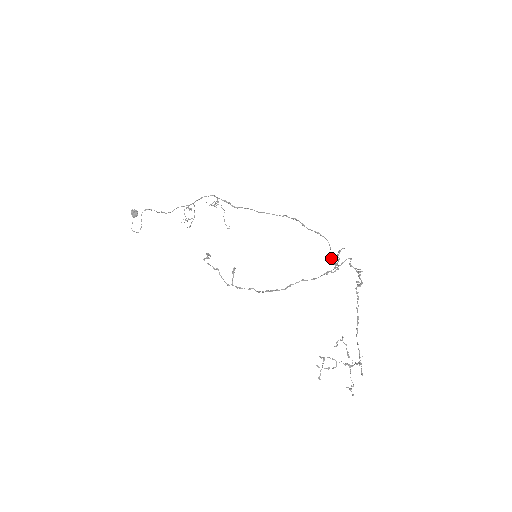
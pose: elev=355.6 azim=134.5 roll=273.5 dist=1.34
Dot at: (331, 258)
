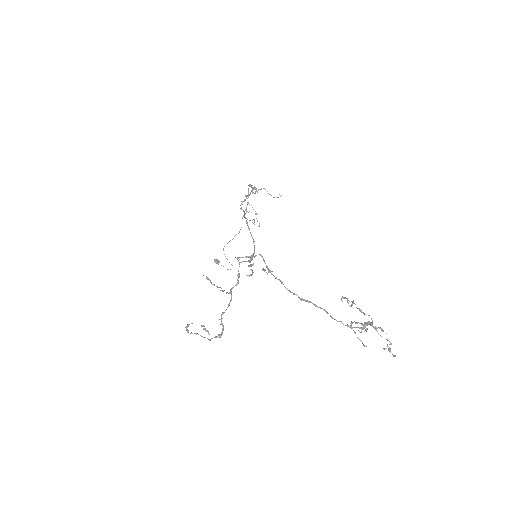
Dot at: occluded
